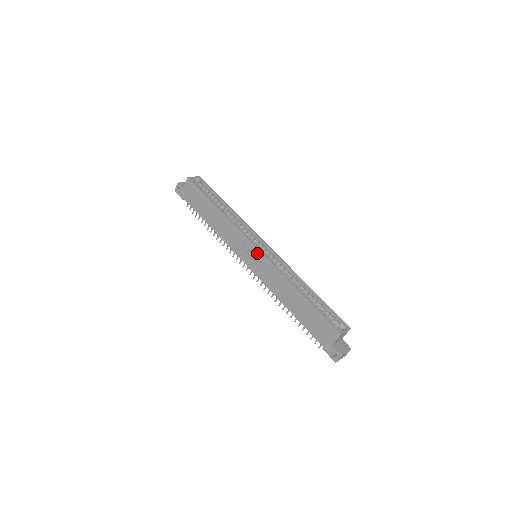
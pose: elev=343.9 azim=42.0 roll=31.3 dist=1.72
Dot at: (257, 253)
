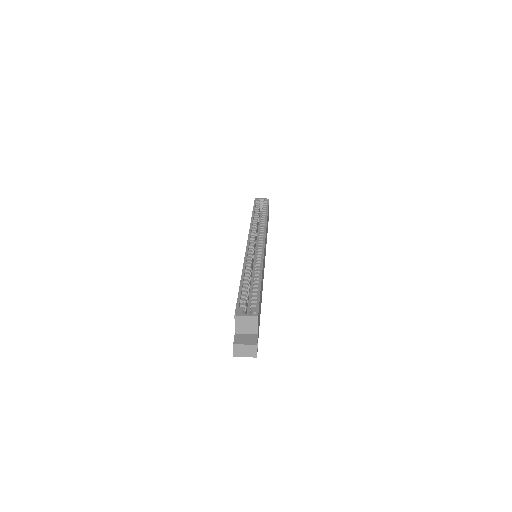
Dot at: occluded
